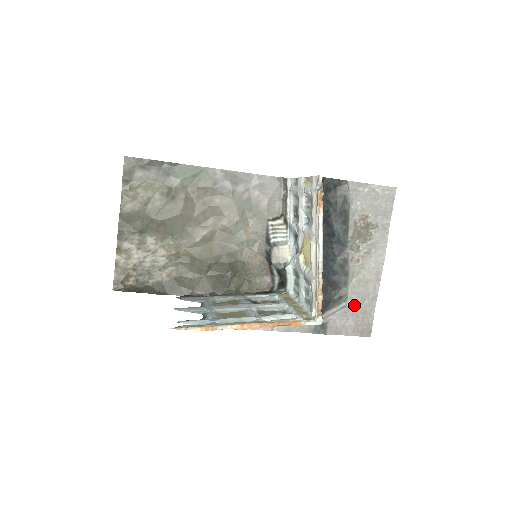
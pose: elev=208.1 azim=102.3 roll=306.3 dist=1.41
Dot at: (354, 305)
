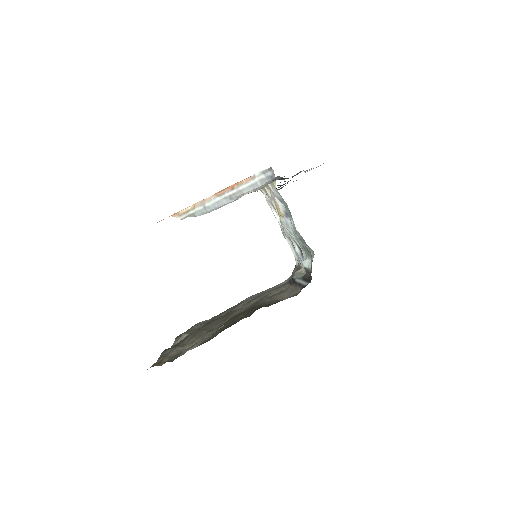
Dot at: occluded
